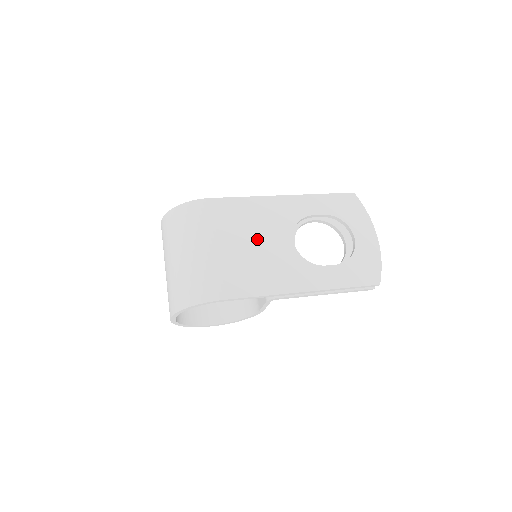
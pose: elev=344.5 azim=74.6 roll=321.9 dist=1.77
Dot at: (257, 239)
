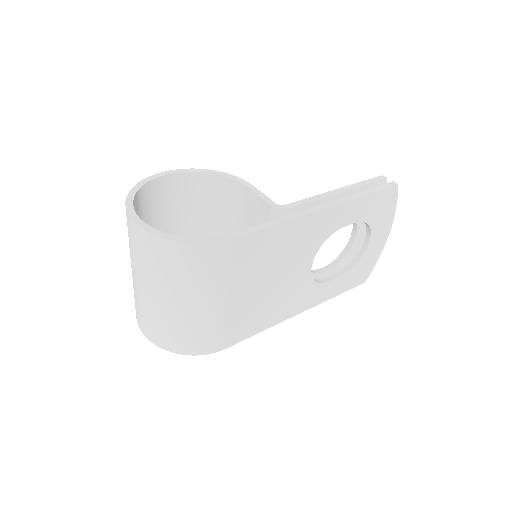
Dot at: (276, 275)
